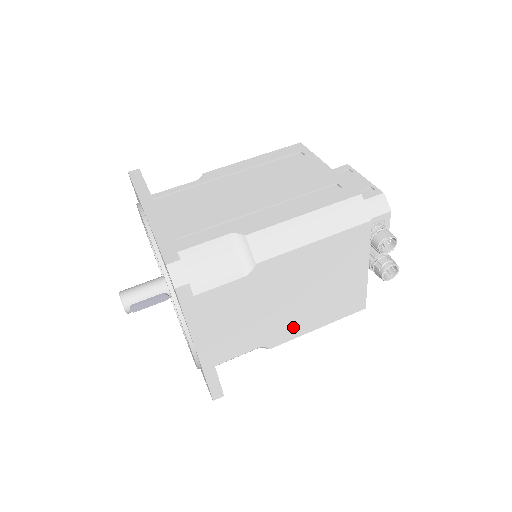
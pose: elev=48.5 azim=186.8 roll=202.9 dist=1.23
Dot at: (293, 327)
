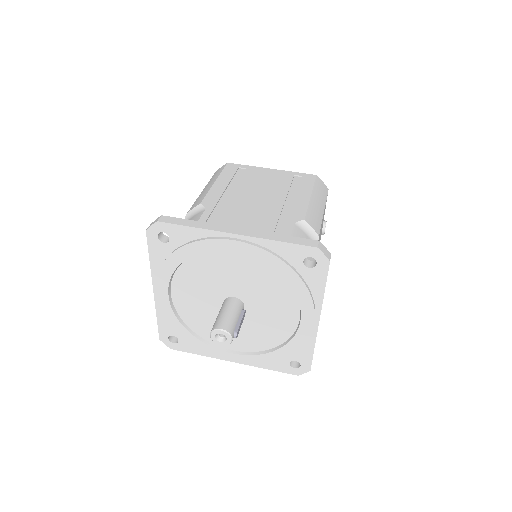
Dot at: occluded
